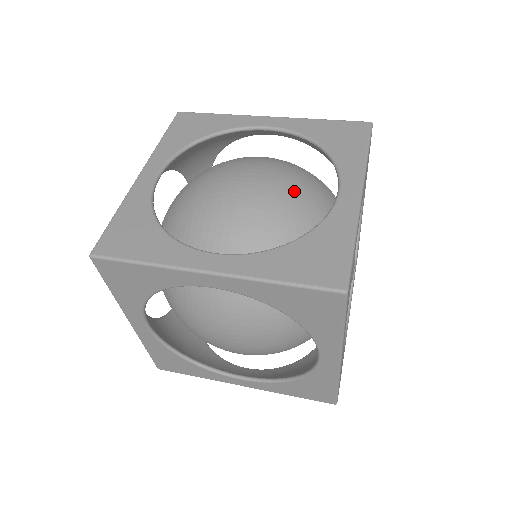
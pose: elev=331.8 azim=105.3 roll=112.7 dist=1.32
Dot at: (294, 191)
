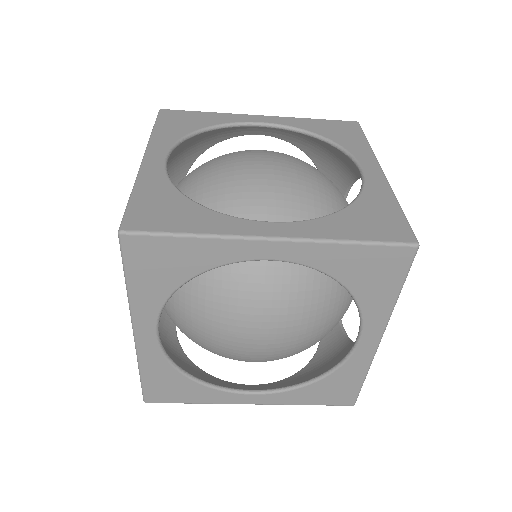
Dot at: occluded
